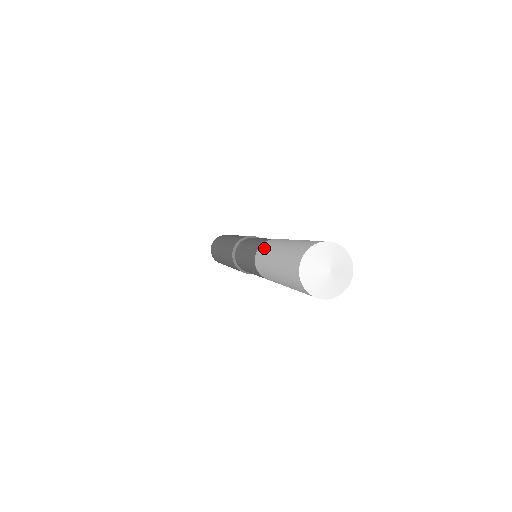
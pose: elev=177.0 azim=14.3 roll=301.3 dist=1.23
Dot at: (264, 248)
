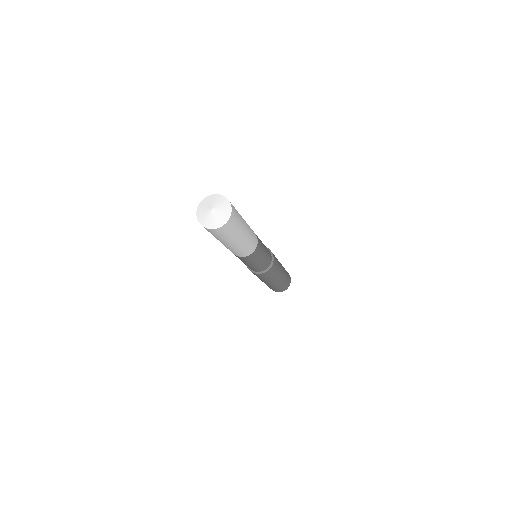
Dot at: occluded
